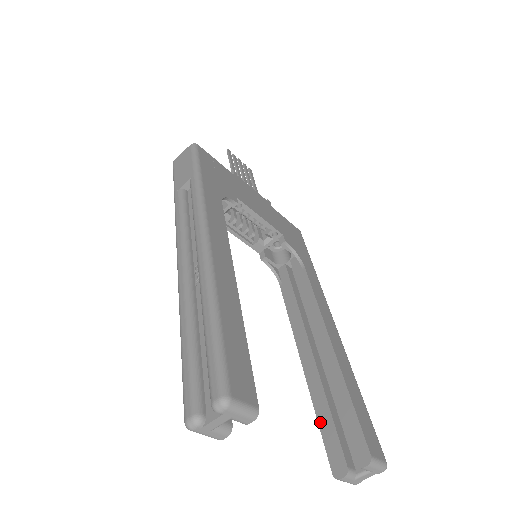
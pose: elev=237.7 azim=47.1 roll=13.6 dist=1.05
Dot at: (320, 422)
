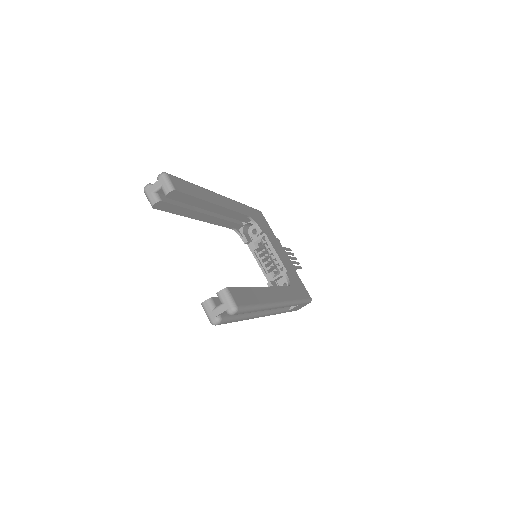
Dot at: occluded
